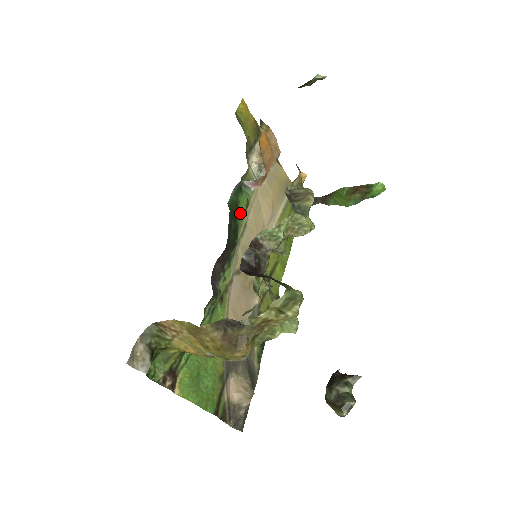
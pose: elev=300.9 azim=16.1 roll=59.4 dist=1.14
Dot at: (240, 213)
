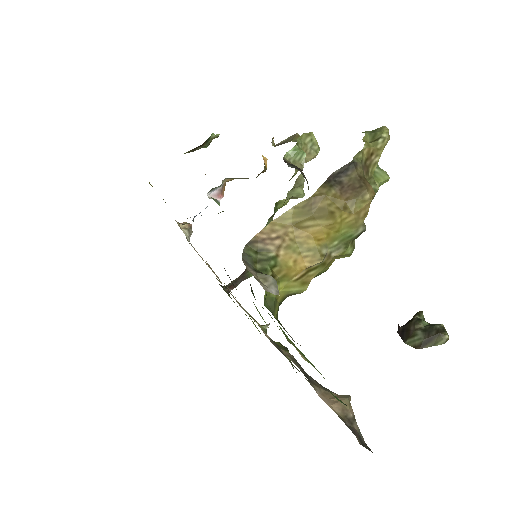
Dot at: occluded
